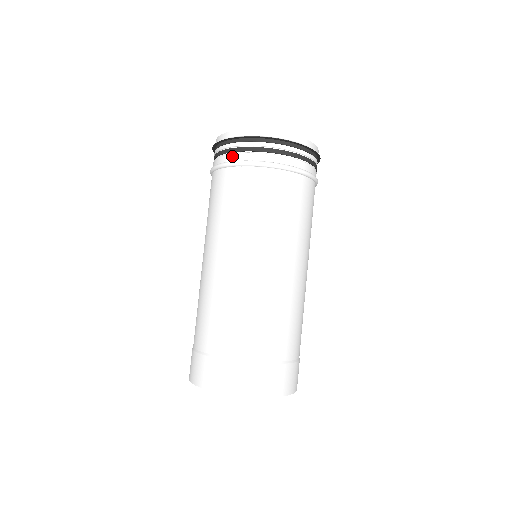
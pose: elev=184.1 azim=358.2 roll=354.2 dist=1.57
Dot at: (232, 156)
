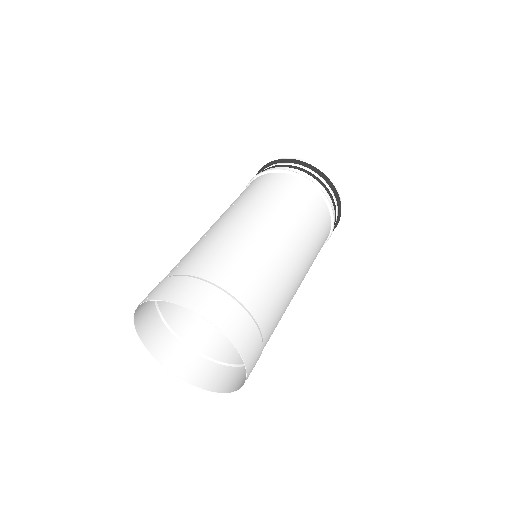
Dot at: (304, 173)
